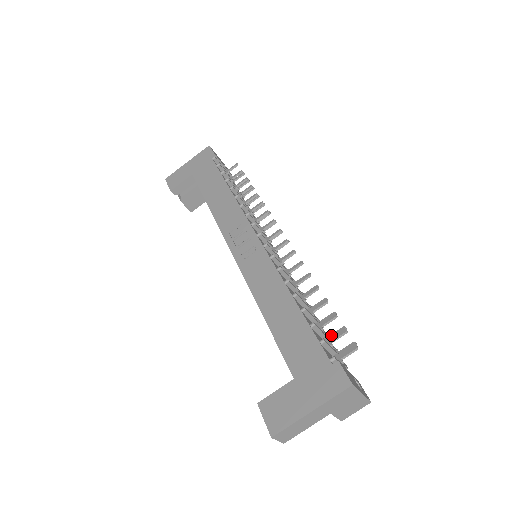
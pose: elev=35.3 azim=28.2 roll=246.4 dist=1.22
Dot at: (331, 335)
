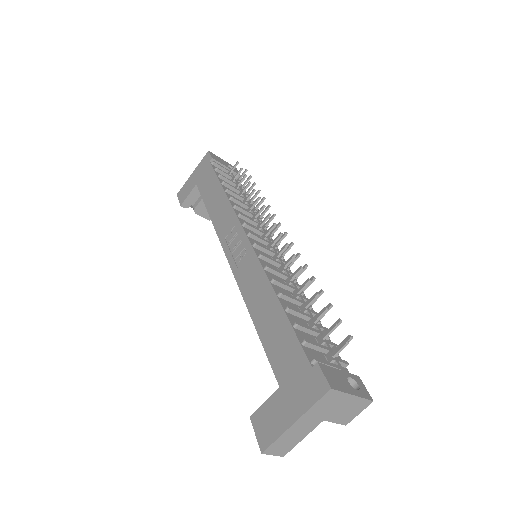
Dot at: occluded
